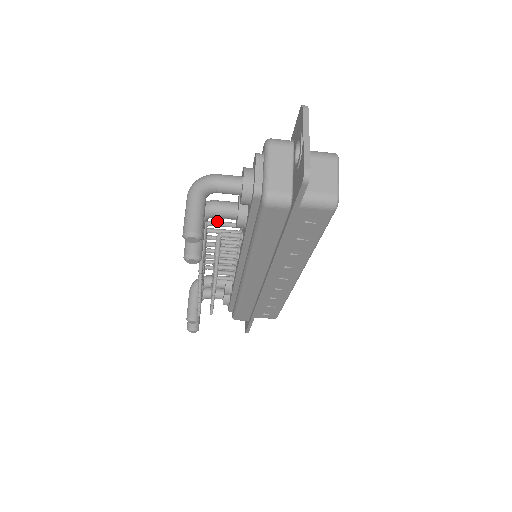
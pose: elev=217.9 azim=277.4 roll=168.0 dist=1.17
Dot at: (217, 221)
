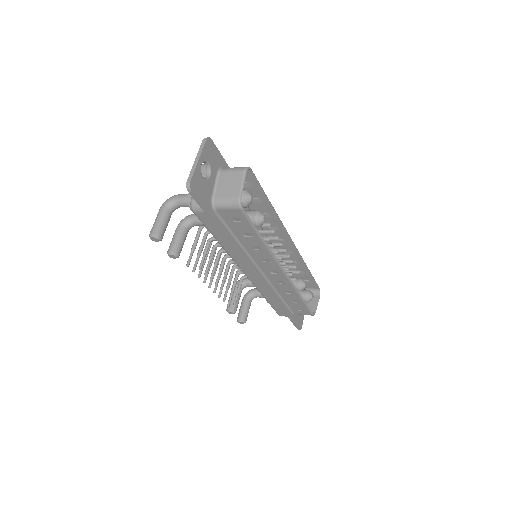
Dot at: occluded
